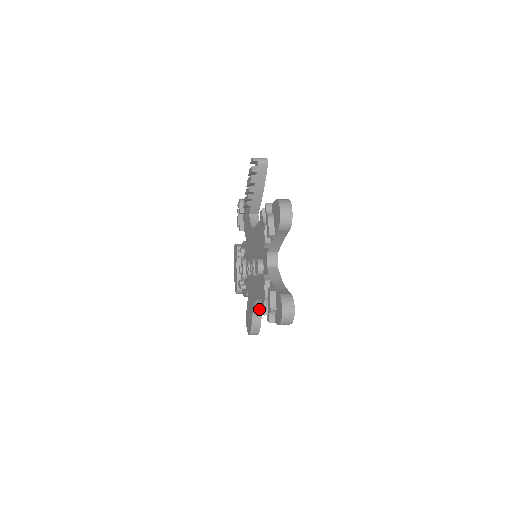
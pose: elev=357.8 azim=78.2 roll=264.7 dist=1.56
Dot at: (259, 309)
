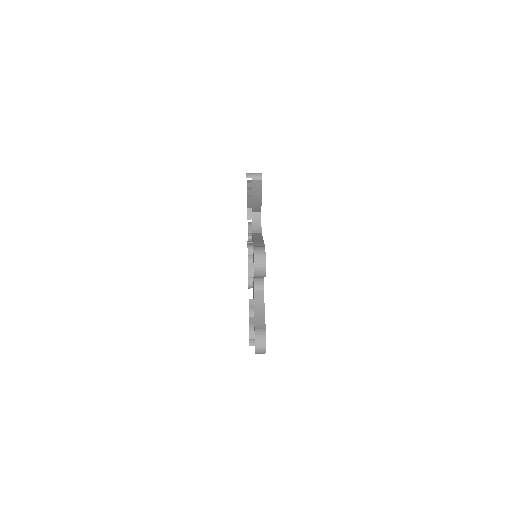
Dot at: occluded
